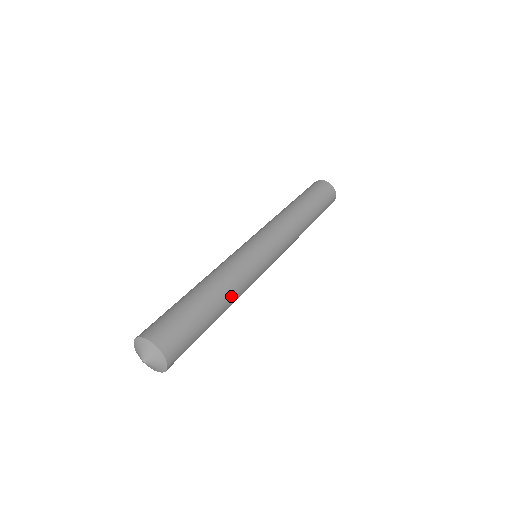
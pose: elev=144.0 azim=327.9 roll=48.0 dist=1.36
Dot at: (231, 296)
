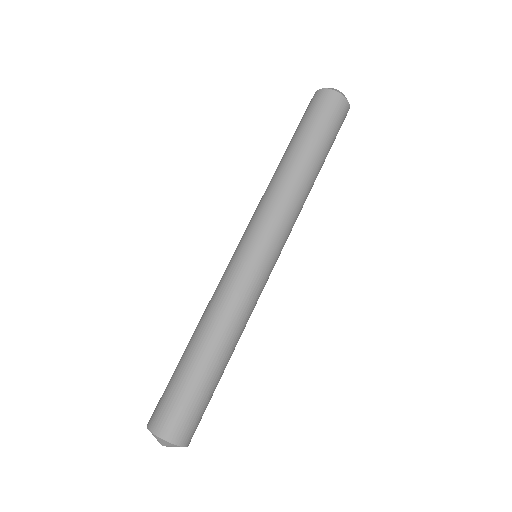
Dot at: (223, 332)
